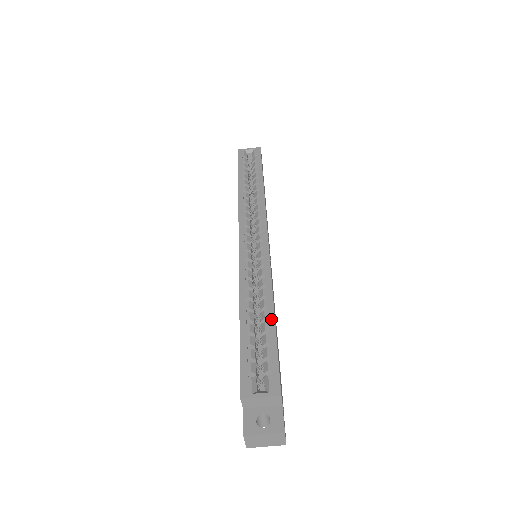
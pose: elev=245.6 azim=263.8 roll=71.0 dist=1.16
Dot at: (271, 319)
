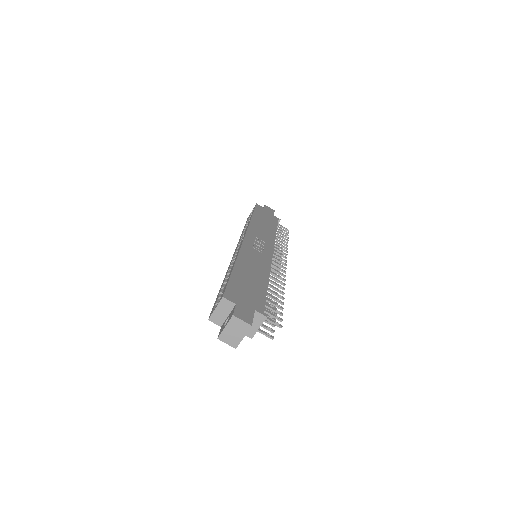
Dot at: (231, 270)
